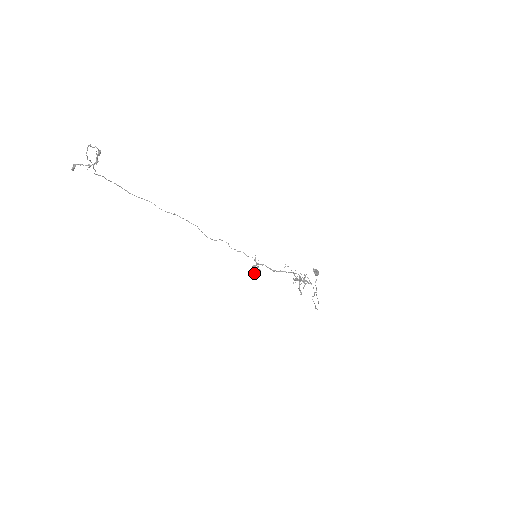
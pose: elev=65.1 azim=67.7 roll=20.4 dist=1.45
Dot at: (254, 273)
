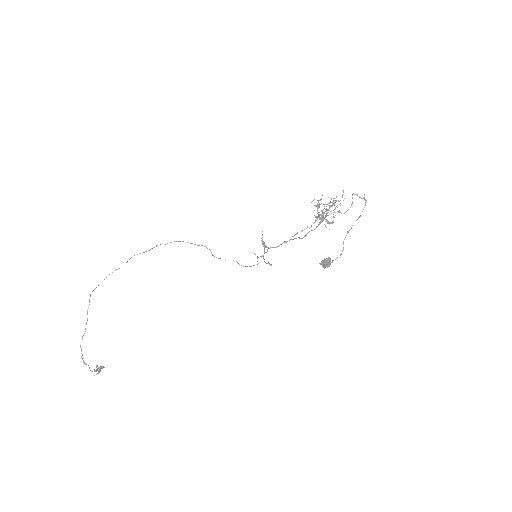
Dot at: occluded
